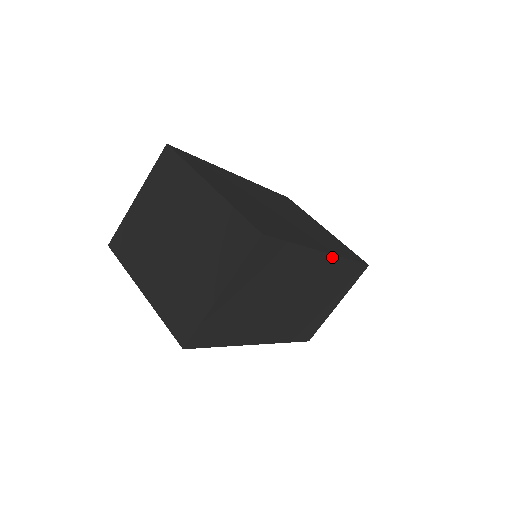
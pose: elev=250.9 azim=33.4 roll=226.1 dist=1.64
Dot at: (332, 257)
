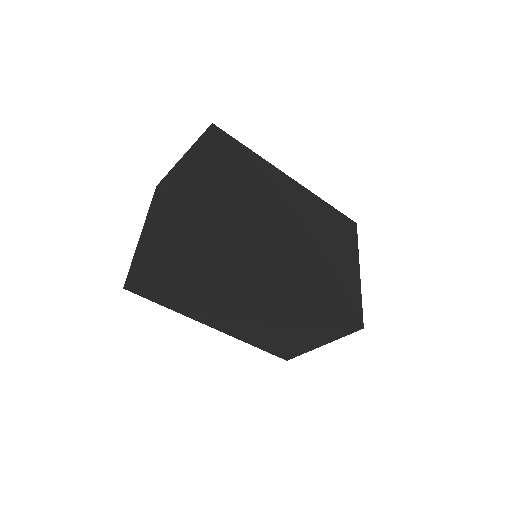
Dot at: (296, 294)
